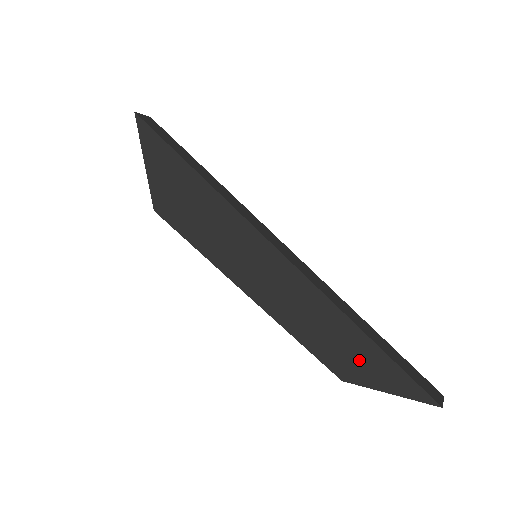
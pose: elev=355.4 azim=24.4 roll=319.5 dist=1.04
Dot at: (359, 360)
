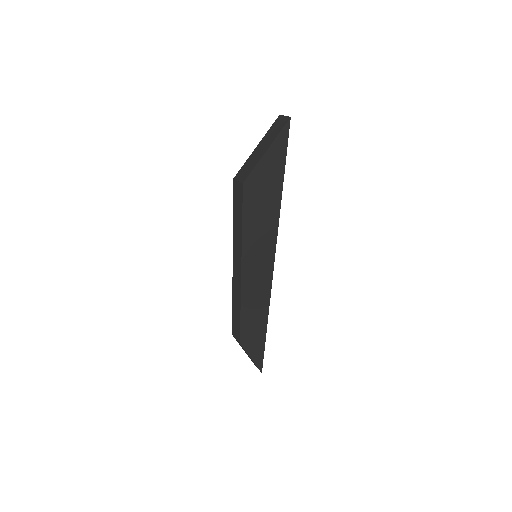
Dot at: (255, 339)
